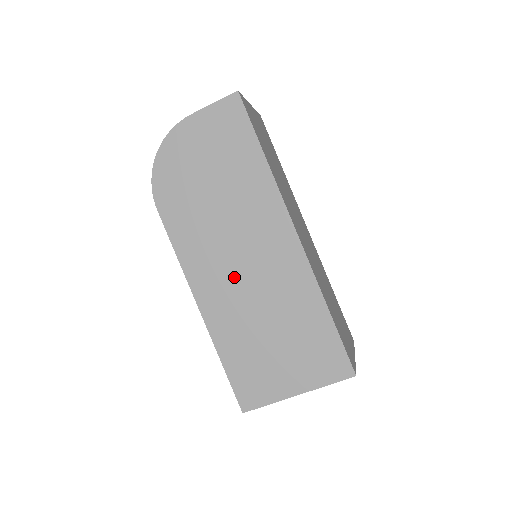
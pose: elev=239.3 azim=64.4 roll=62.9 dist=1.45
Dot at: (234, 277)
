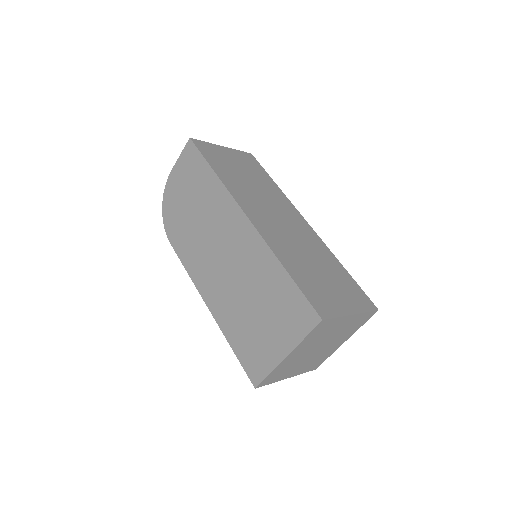
Dot at: (220, 271)
